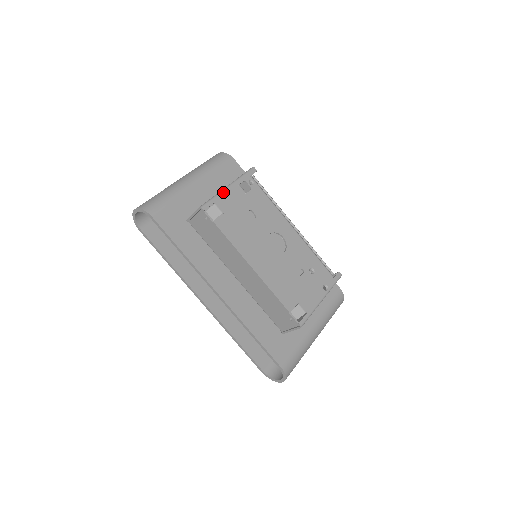
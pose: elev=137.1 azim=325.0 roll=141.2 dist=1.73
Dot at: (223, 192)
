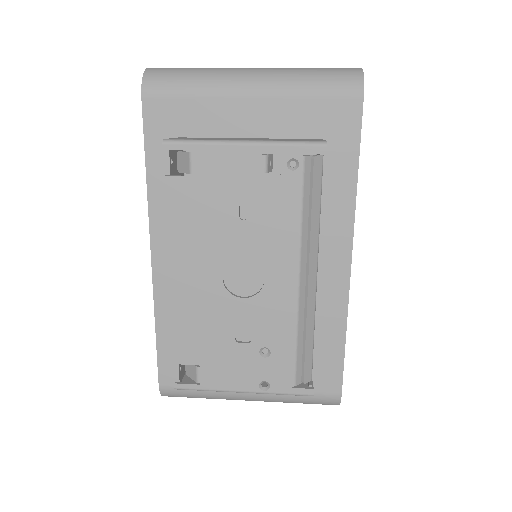
Dot at: (223, 145)
